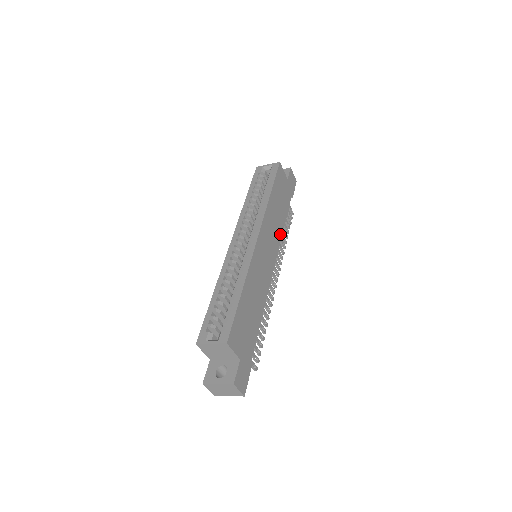
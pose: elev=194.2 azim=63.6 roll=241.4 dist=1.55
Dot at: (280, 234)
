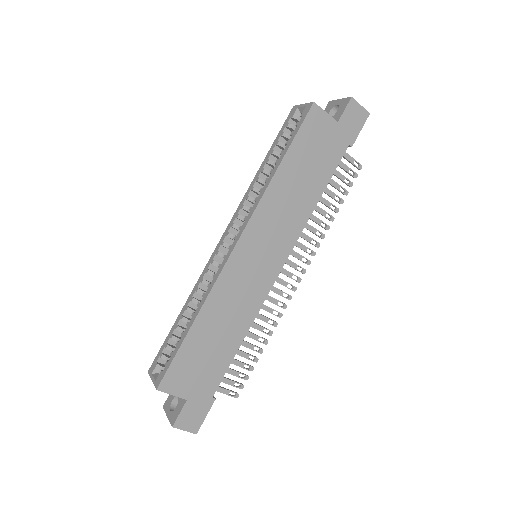
Dot at: (303, 219)
